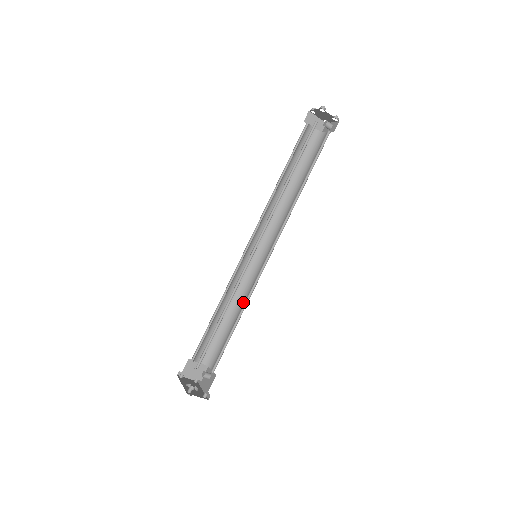
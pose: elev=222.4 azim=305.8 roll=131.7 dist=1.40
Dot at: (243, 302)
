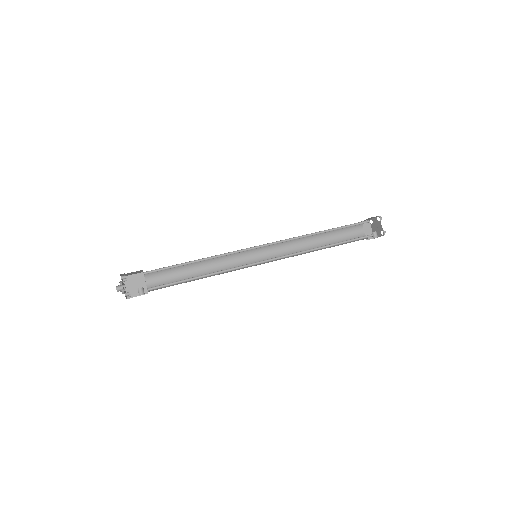
Dot at: occluded
